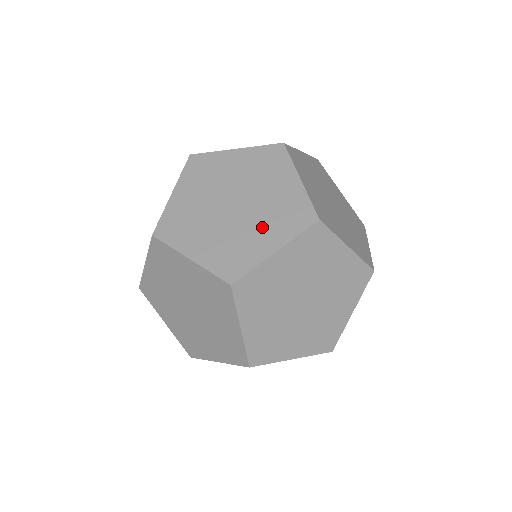
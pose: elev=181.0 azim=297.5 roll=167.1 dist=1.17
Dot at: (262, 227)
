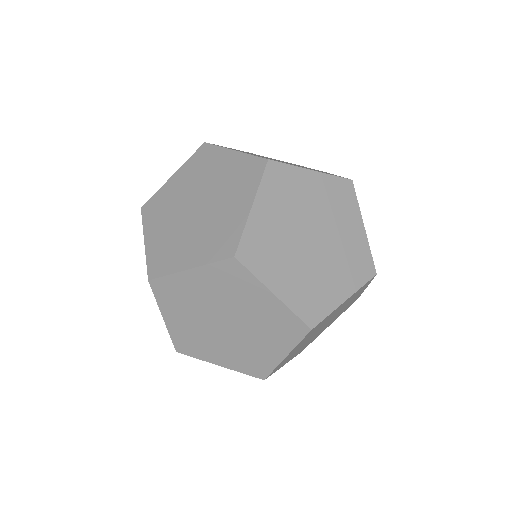
Dot at: occluded
